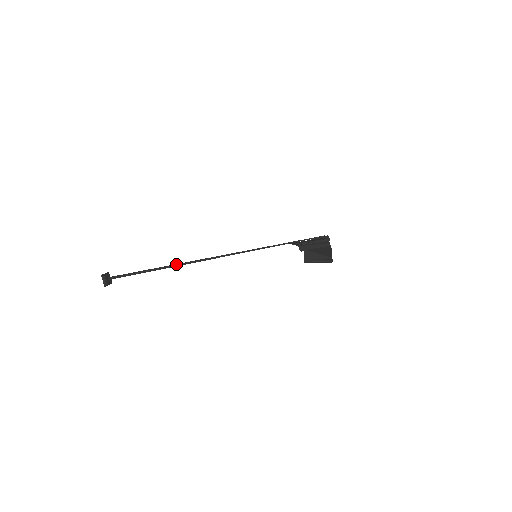
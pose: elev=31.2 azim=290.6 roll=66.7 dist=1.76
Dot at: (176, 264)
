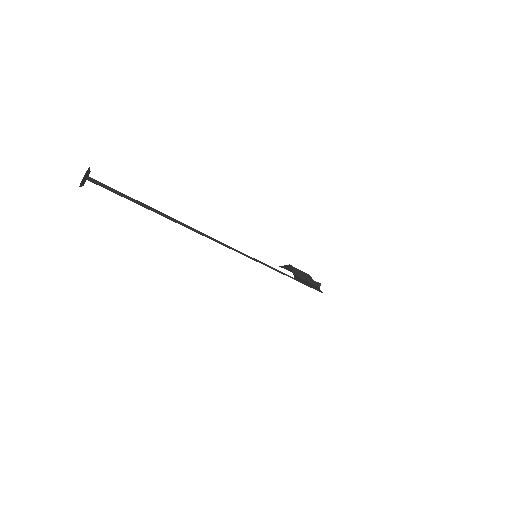
Dot at: (184, 224)
